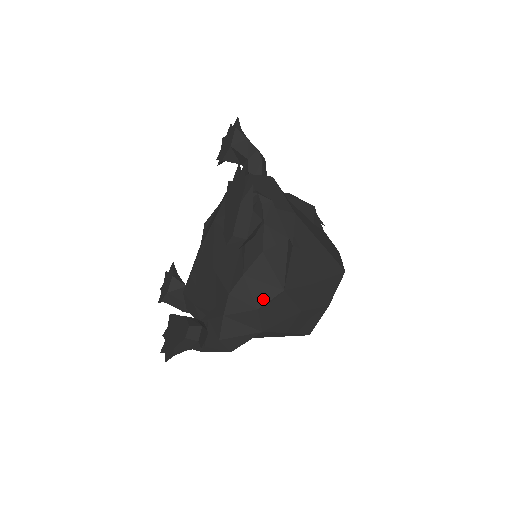
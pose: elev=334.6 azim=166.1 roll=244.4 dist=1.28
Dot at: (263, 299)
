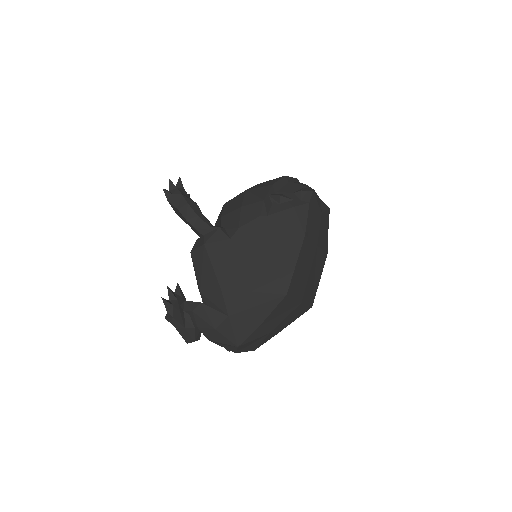
Dot at: (233, 350)
